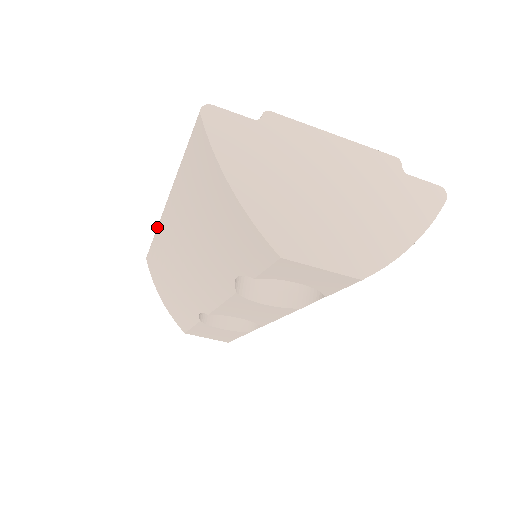
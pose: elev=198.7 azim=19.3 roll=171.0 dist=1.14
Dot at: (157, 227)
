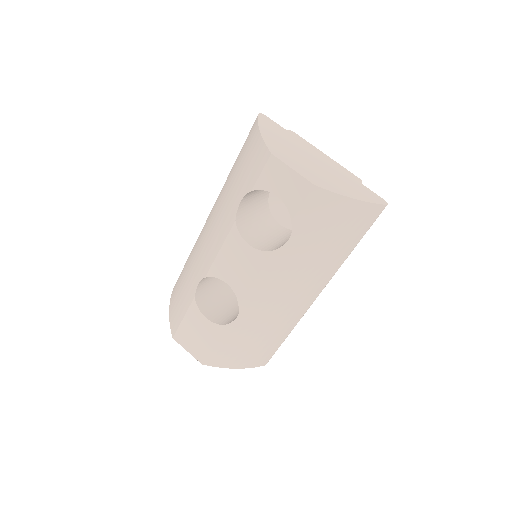
Dot at: occluded
